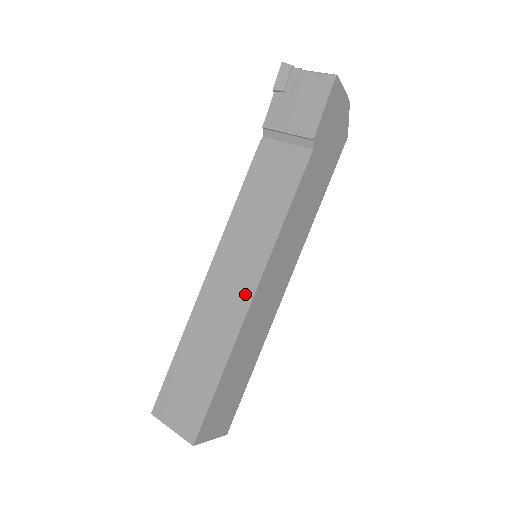
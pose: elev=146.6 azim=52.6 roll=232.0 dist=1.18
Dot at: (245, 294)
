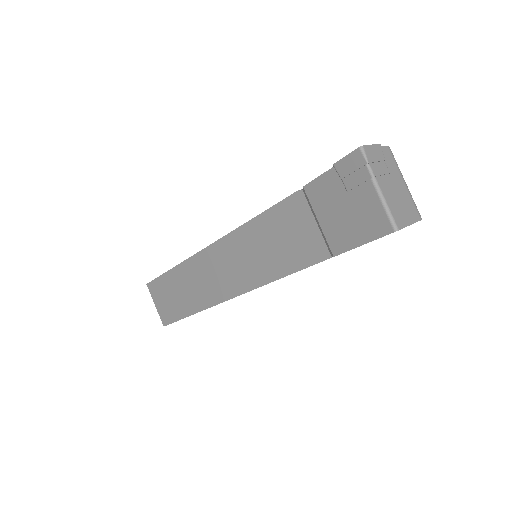
Dot at: (224, 292)
